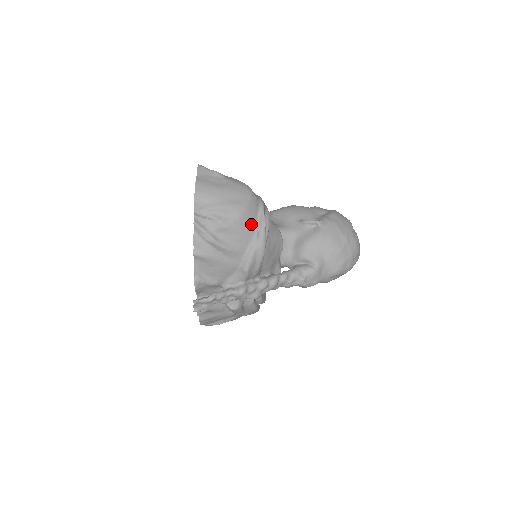
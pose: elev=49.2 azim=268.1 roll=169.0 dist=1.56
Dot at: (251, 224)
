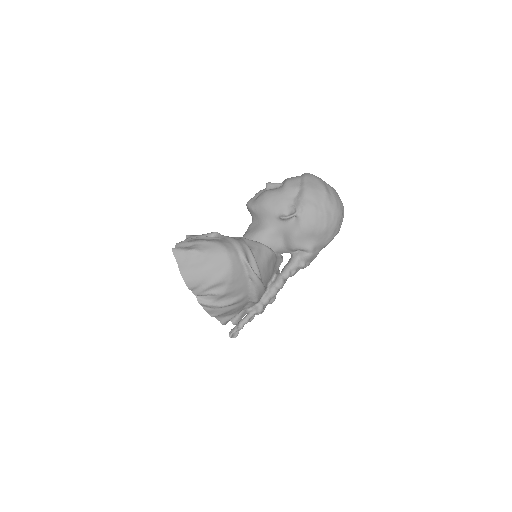
Dot at: (242, 277)
